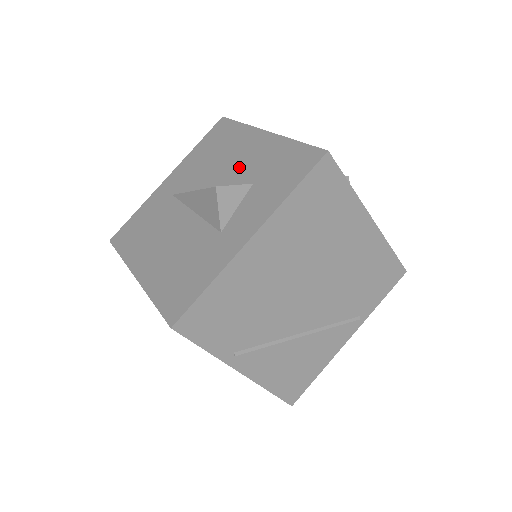
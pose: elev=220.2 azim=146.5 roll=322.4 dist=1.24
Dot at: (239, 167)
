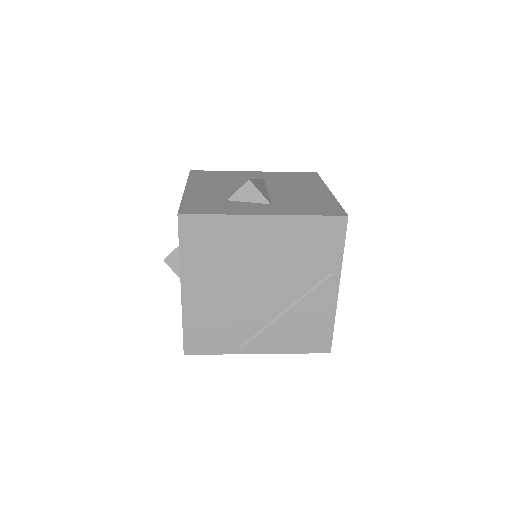
Dot at: occluded
